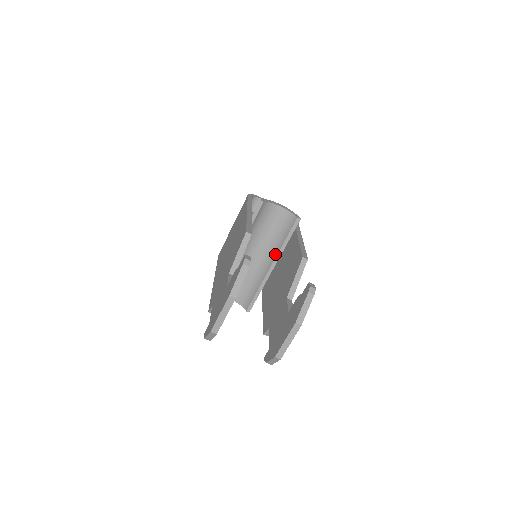
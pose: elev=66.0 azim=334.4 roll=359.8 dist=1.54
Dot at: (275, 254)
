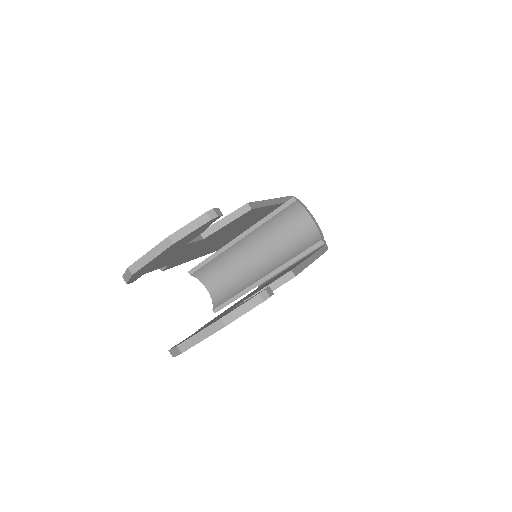
Dot at: (276, 266)
